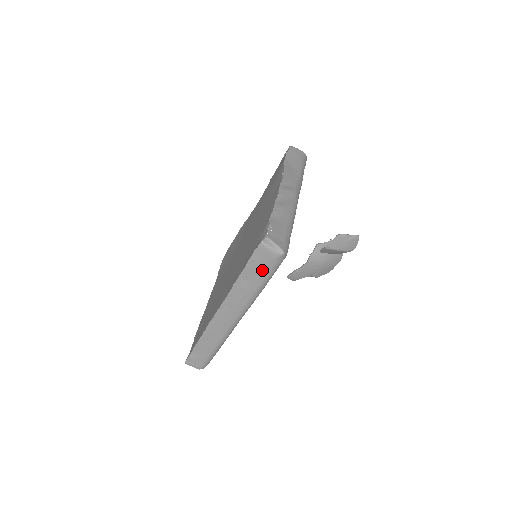
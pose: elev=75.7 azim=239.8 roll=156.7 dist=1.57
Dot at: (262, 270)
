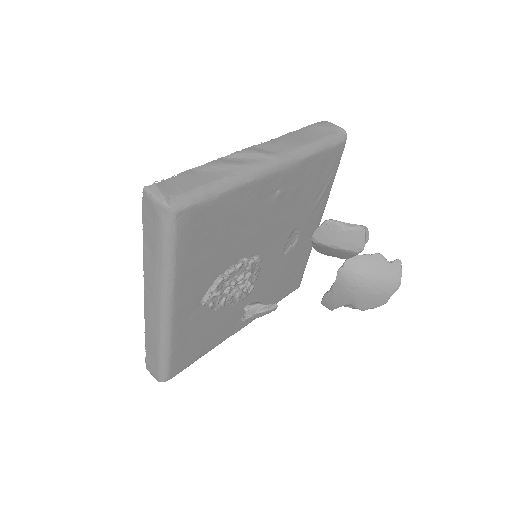
Dot at: (156, 232)
